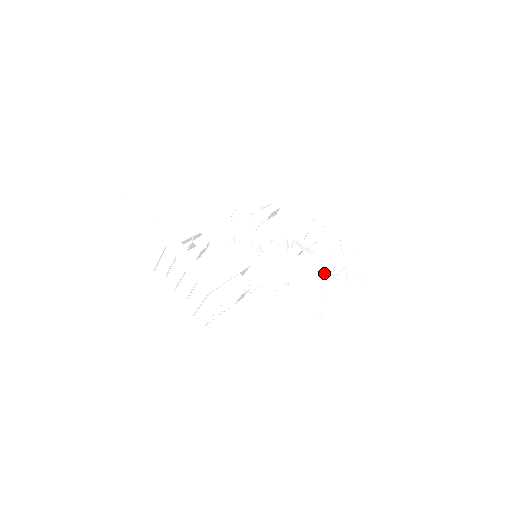
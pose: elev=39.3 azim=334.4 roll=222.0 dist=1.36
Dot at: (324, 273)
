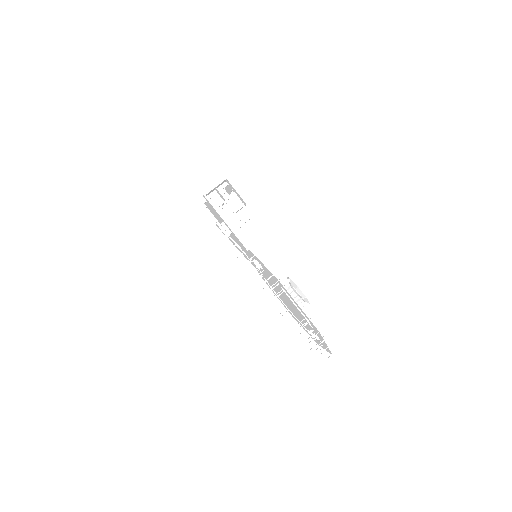
Dot at: occluded
